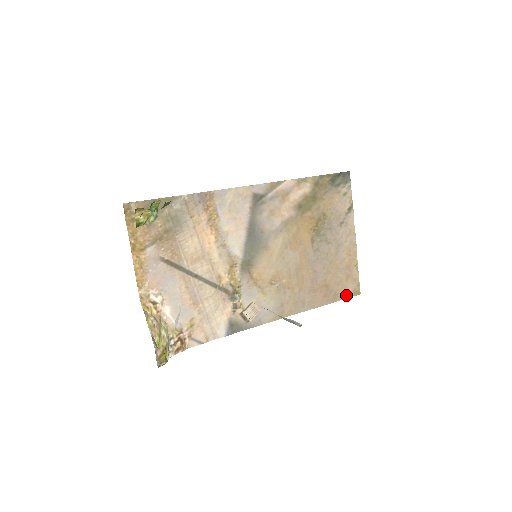
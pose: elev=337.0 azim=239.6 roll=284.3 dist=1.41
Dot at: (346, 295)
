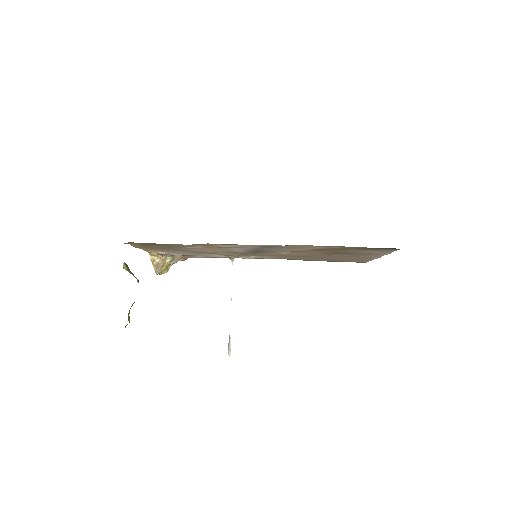
Dot at: occluded
